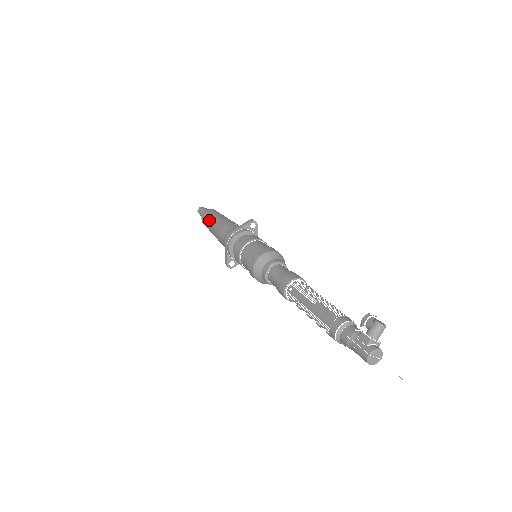
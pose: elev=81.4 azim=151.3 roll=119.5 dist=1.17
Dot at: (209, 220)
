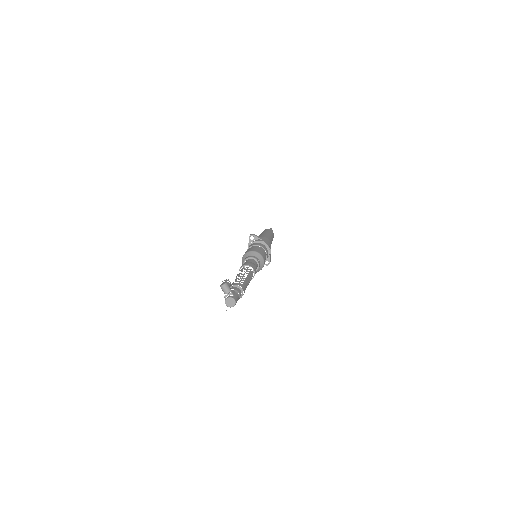
Dot at: occluded
